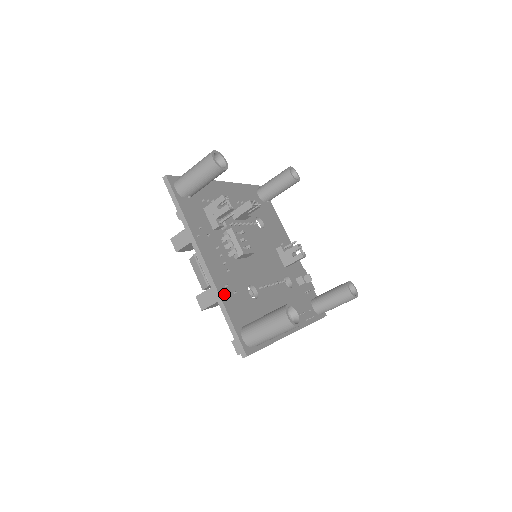
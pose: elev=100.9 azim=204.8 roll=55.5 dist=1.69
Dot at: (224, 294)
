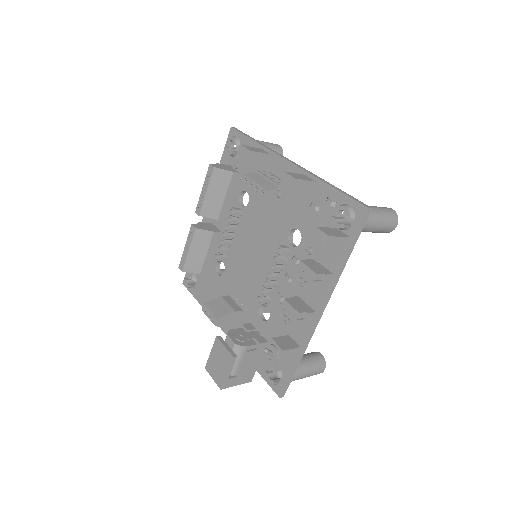
Dot at: occluded
